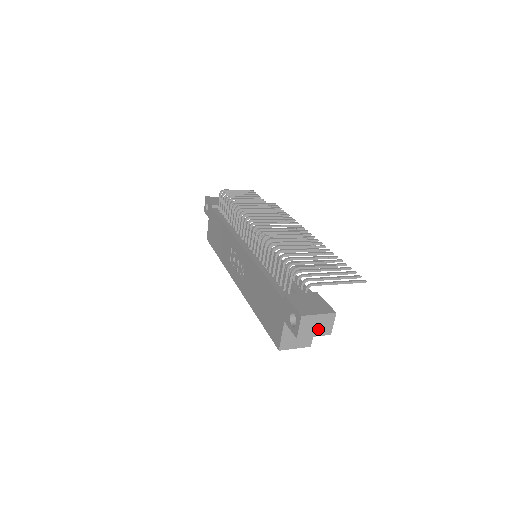
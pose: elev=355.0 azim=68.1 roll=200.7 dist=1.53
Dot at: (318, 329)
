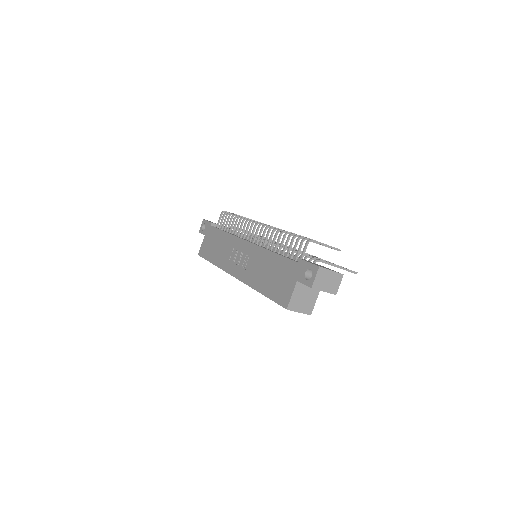
Dot at: (328, 285)
